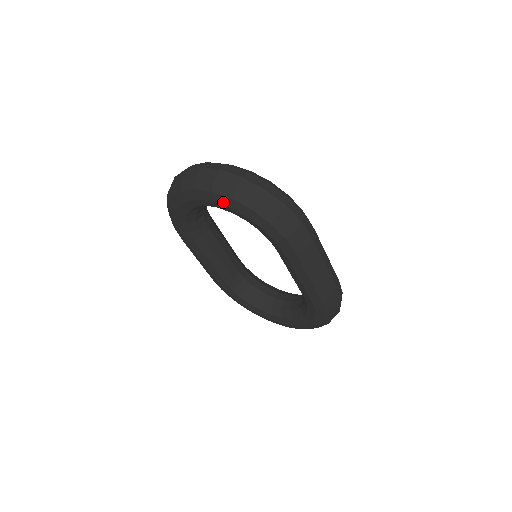
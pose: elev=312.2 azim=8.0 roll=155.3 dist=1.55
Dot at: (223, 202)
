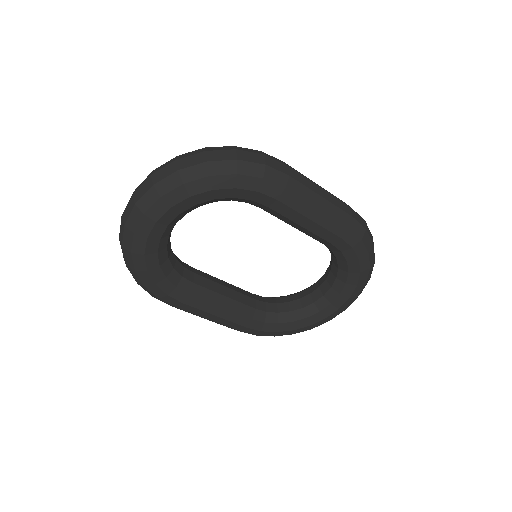
Dot at: (179, 197)
